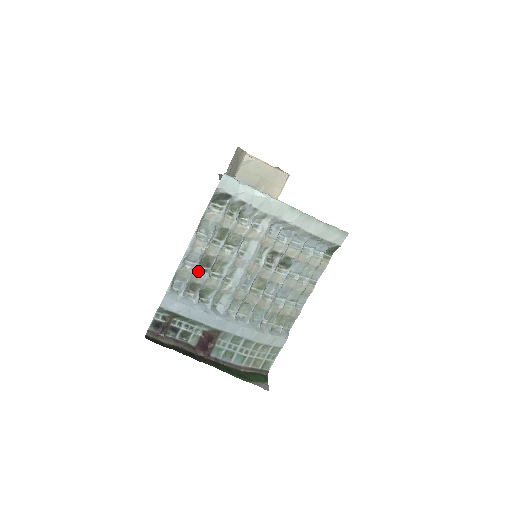
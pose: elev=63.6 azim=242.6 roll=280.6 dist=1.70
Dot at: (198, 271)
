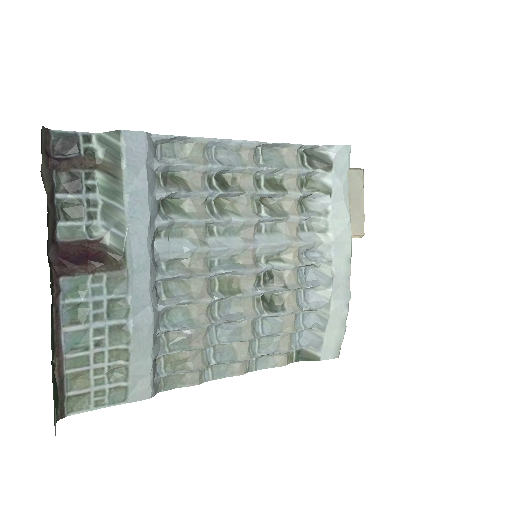
Dot at: (206, 175)
